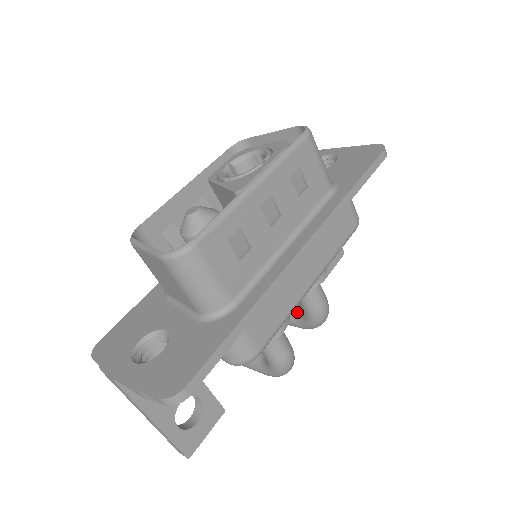
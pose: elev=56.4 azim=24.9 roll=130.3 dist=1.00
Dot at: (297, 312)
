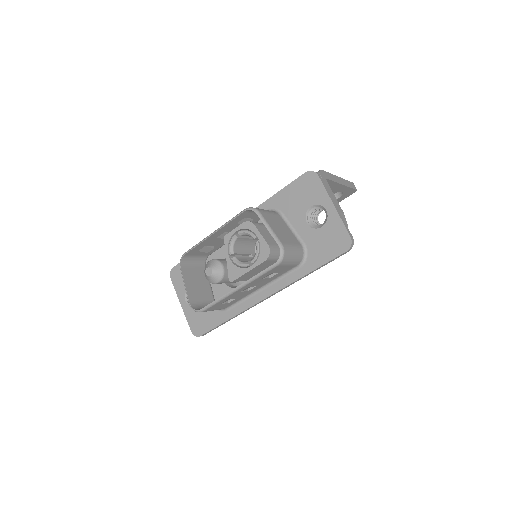
Dot at: occluded
